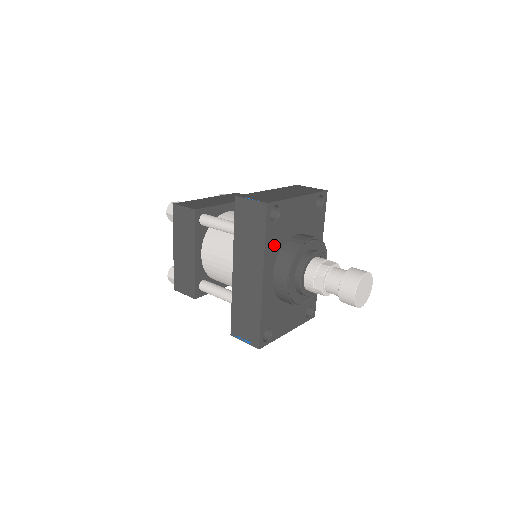
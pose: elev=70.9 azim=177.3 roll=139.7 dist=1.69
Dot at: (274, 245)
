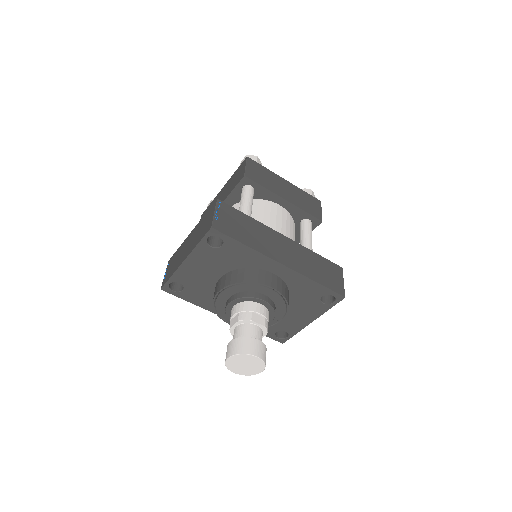
Dot at: (205, 299)
